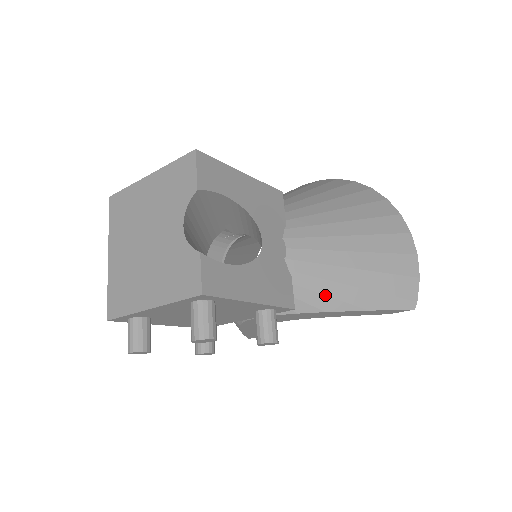
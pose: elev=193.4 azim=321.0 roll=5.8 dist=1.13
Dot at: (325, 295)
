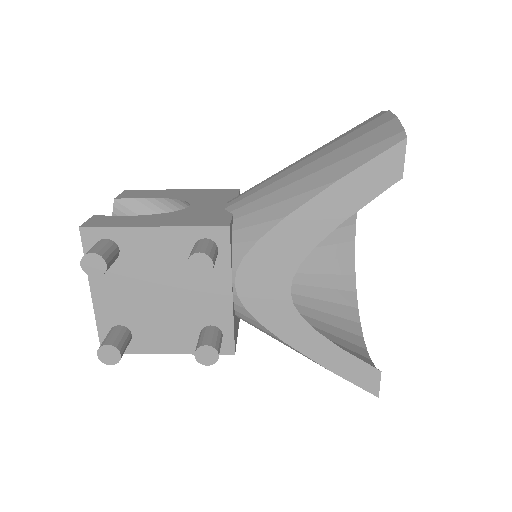
Dot at: (275, 204)
